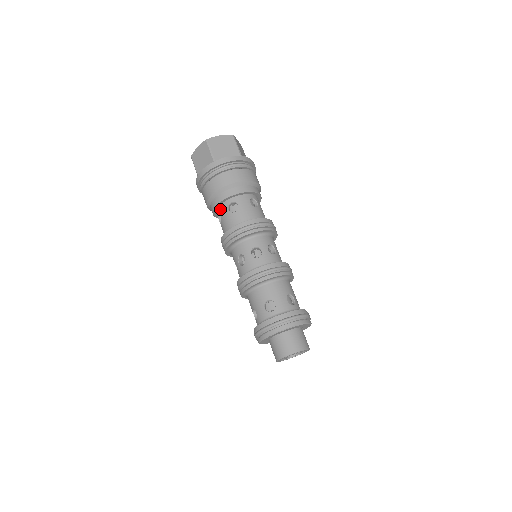
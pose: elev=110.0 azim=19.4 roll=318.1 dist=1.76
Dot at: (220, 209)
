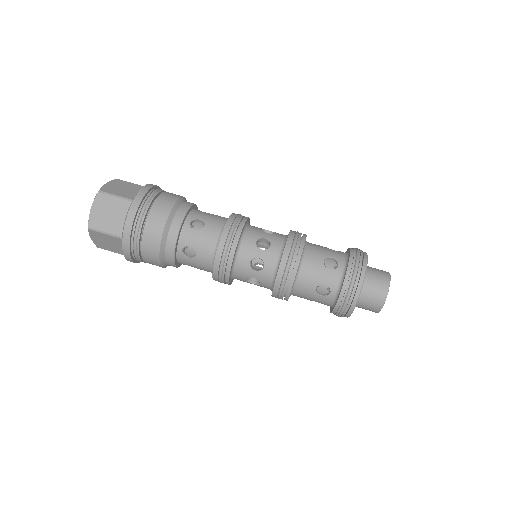
Dot at: (181, 263)
